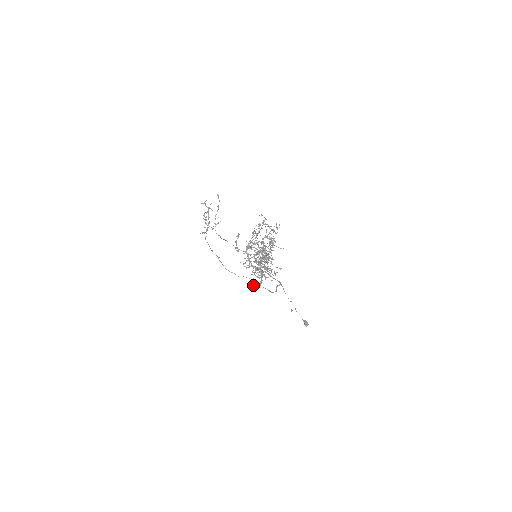
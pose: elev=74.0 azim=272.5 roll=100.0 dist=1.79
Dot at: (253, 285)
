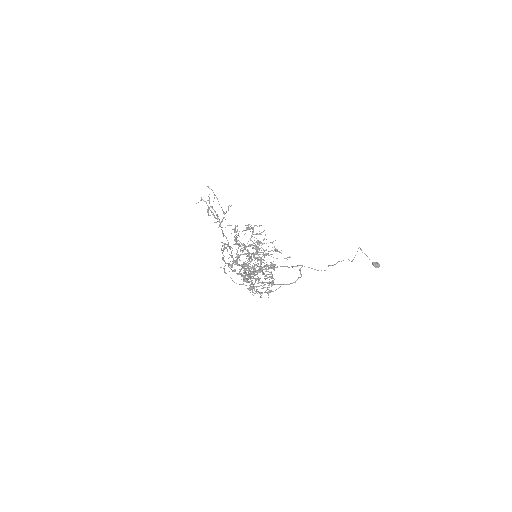
Dot at: occluded
